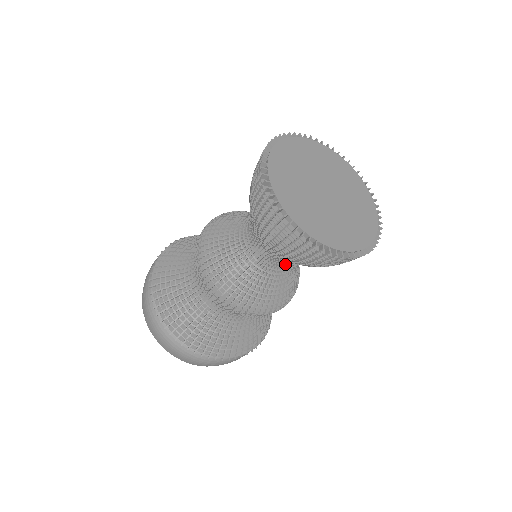
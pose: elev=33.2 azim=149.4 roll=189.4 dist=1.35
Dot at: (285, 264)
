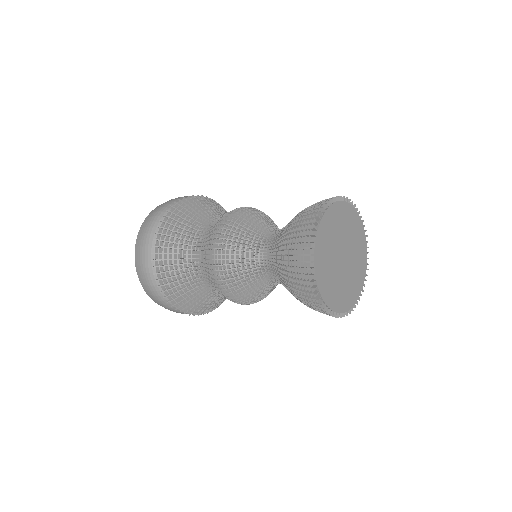
Dot at: occluded
